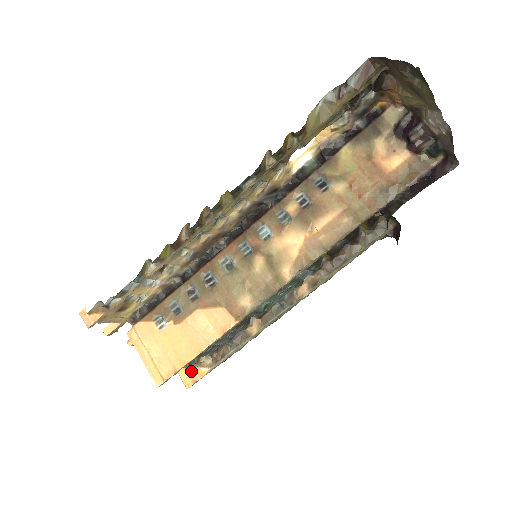
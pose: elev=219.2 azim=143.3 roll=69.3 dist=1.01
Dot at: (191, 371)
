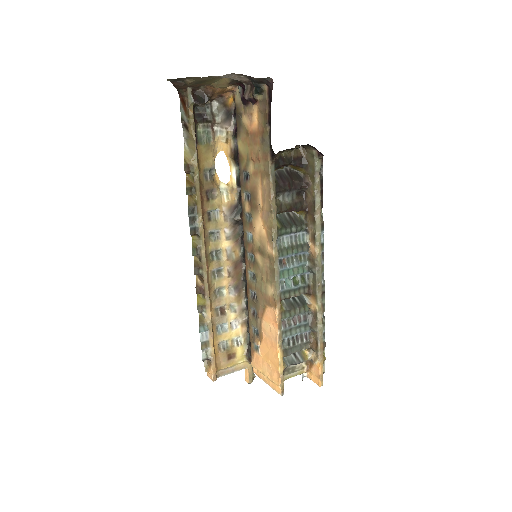
Dot at: (313, 371)
